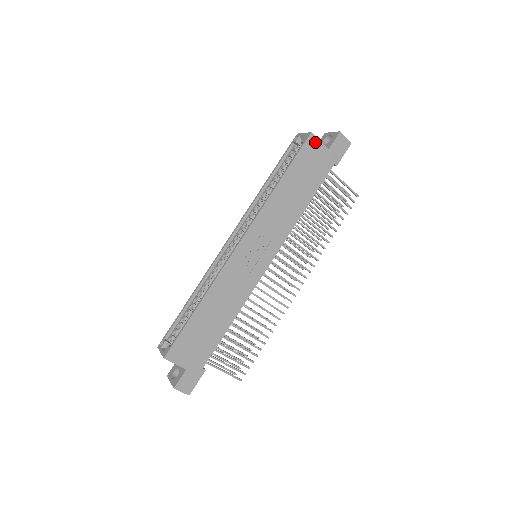
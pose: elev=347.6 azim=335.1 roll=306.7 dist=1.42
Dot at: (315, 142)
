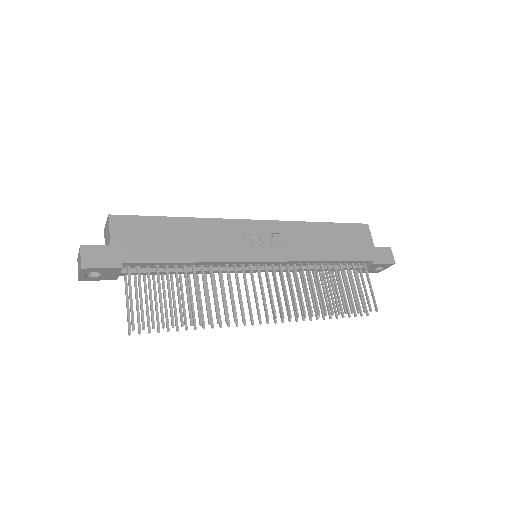
Dot at: (367, 232)
